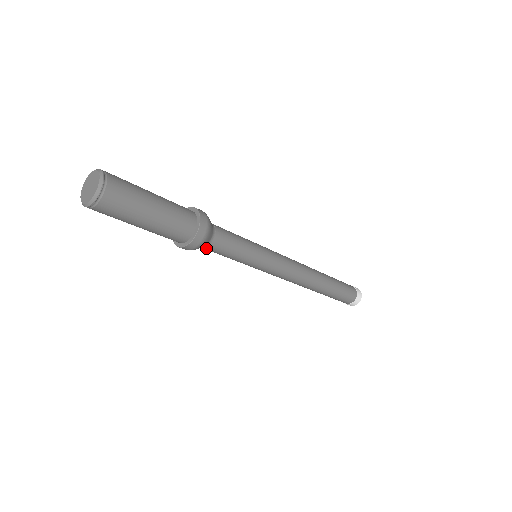
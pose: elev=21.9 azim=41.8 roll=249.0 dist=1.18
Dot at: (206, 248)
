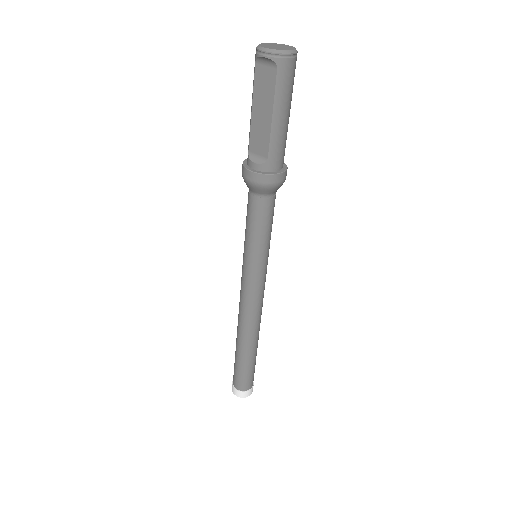
Dot at: (268, 199)
